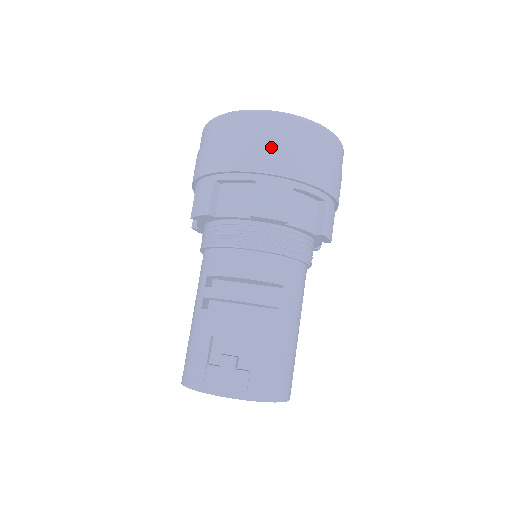
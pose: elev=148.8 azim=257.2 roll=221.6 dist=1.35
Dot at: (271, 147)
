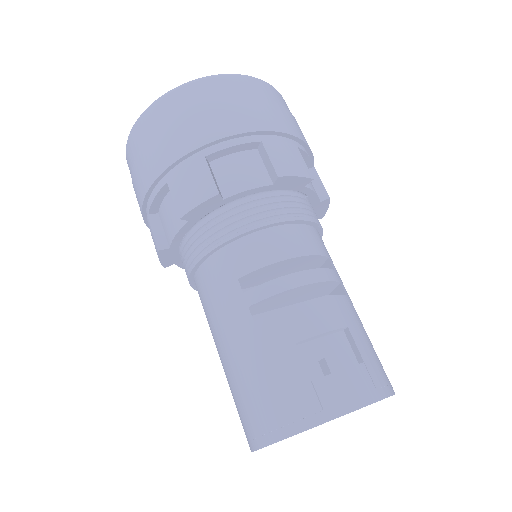
Dot at: (258, 106)
